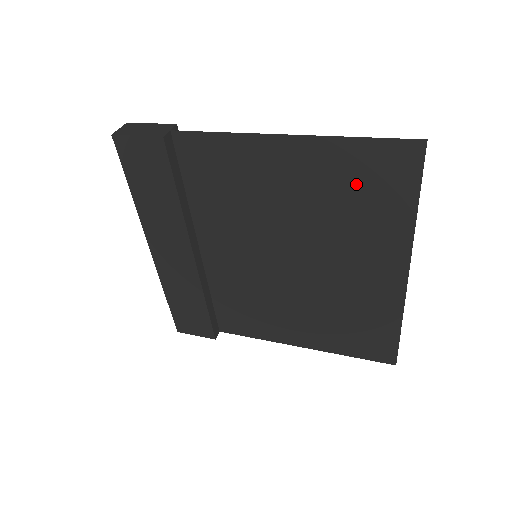
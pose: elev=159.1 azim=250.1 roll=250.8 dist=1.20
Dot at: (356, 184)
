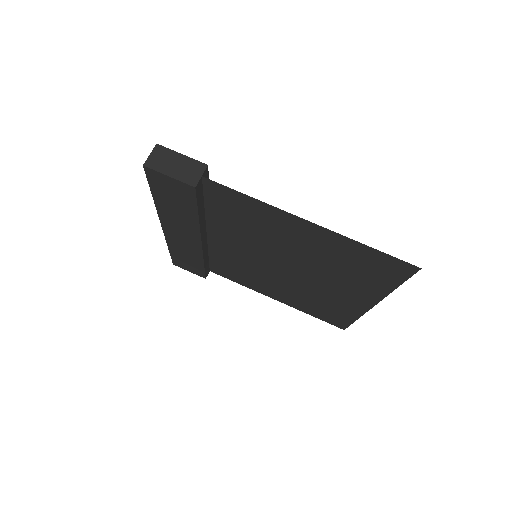
Dot at: (355, 262)
